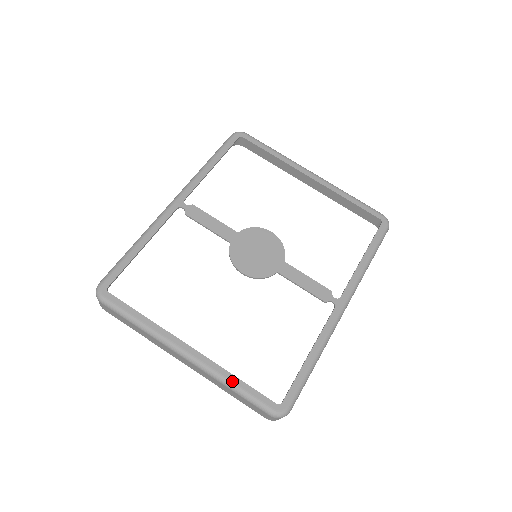
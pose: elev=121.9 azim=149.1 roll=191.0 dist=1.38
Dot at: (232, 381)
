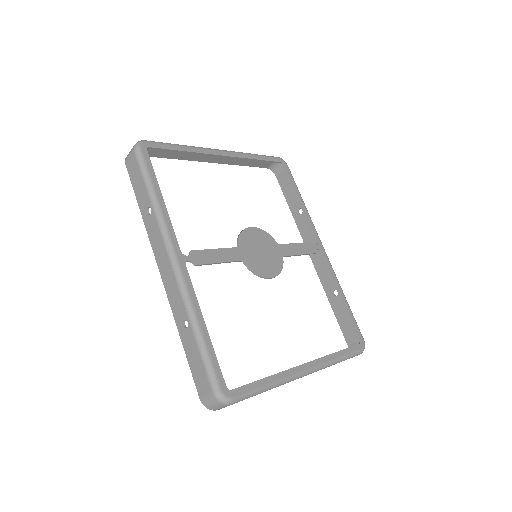
Dot at: (337, 357)
